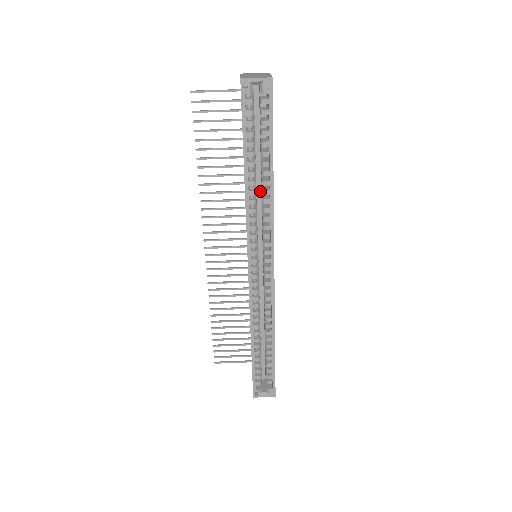
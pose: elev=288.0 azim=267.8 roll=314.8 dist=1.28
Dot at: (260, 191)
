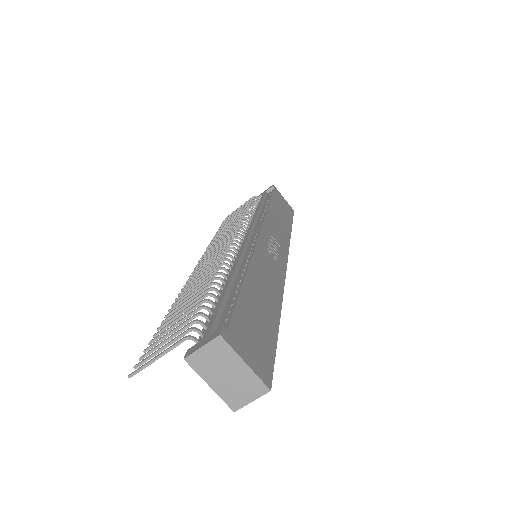
Dot at: occluded
